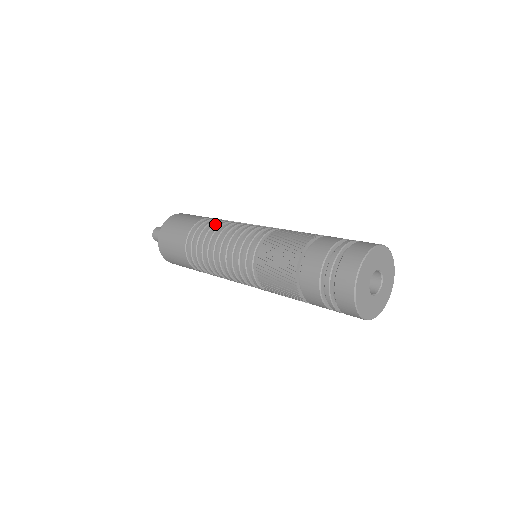
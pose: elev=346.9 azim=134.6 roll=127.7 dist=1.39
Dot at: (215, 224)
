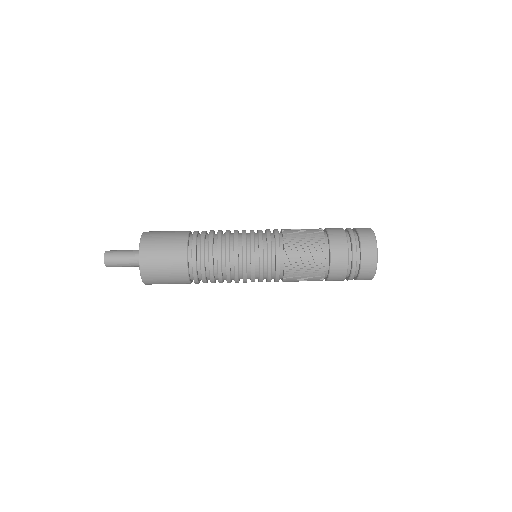
Dot at: (213, 244)
